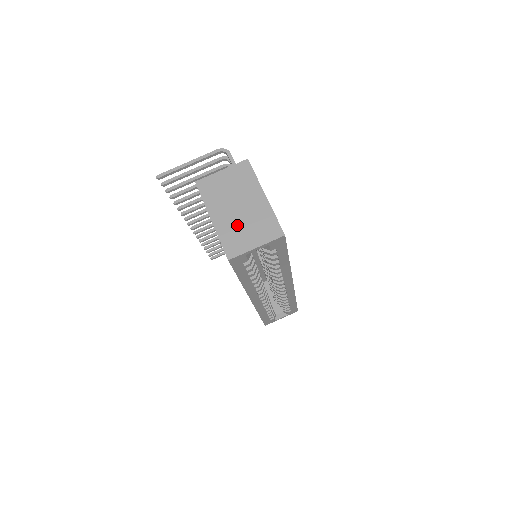
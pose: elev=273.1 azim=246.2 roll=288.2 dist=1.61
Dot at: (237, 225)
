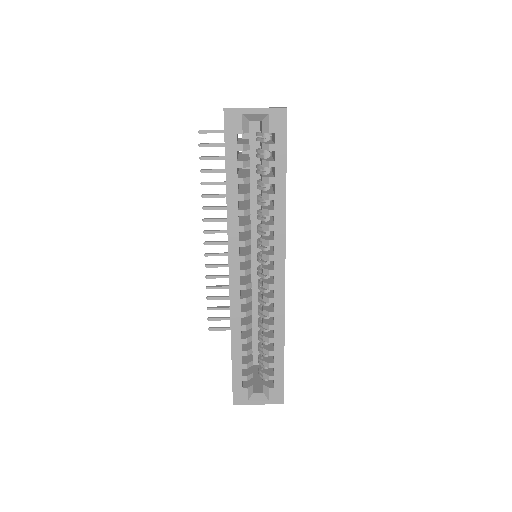
Dot at: occluded
